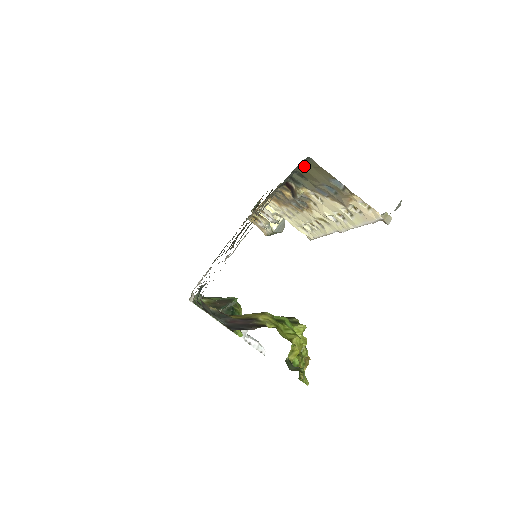
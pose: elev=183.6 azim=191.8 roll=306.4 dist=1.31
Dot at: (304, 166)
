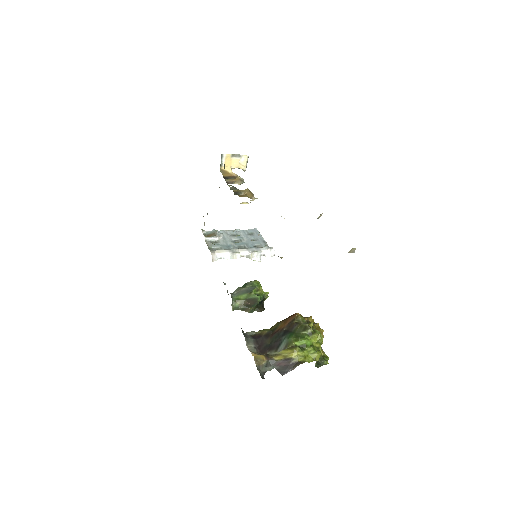
Dot at: occluded
